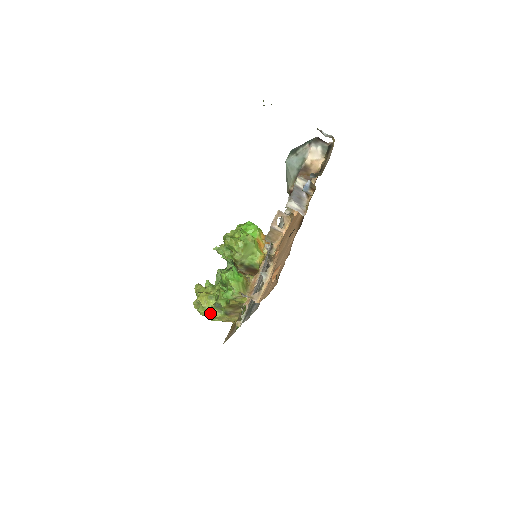
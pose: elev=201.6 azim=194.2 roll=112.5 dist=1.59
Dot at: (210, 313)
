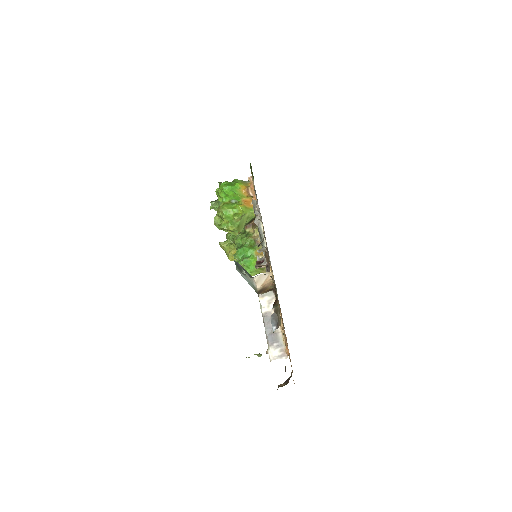
Dot at: occluded
